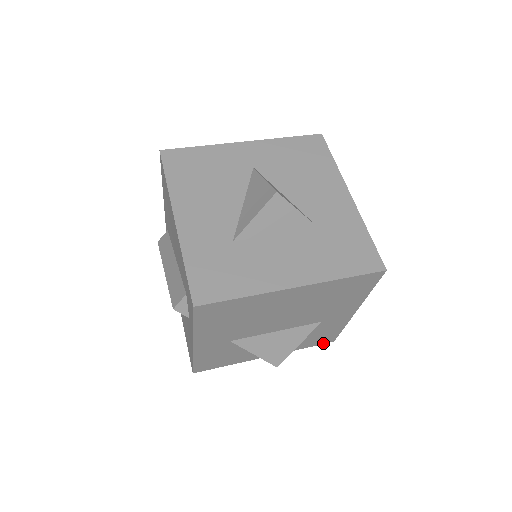
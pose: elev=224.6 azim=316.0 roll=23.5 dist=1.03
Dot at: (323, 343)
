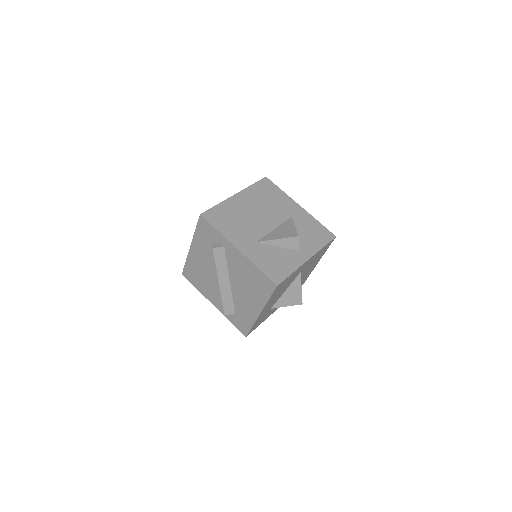
Dot at: (331, 240)
